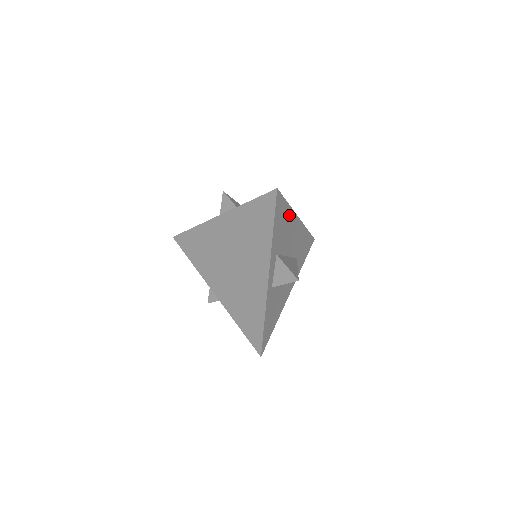
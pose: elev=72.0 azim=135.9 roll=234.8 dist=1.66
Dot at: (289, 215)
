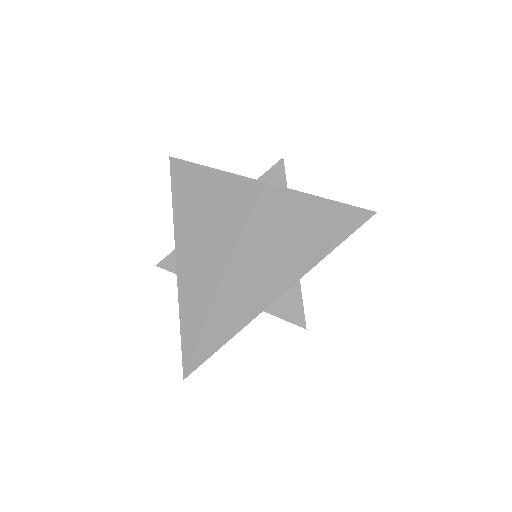
Dot at: occluded
